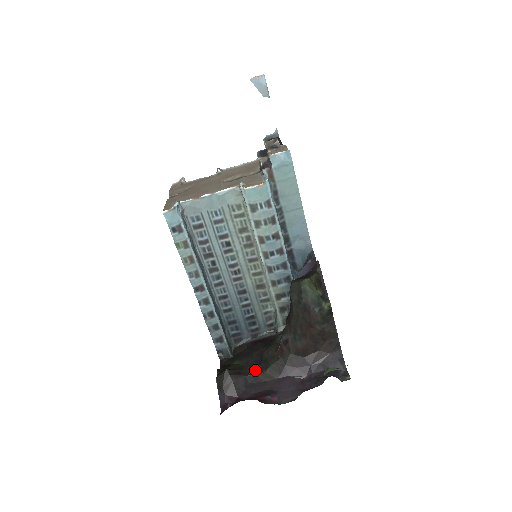
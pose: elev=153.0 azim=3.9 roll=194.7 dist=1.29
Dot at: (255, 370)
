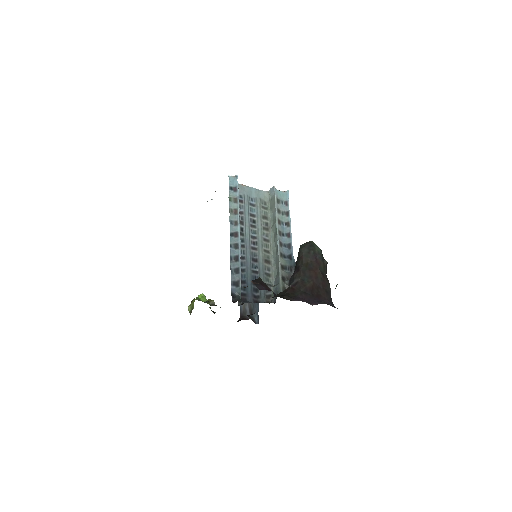
Dot at: occluded
